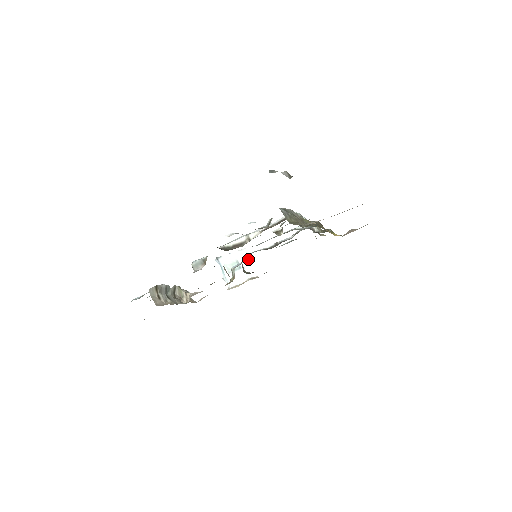
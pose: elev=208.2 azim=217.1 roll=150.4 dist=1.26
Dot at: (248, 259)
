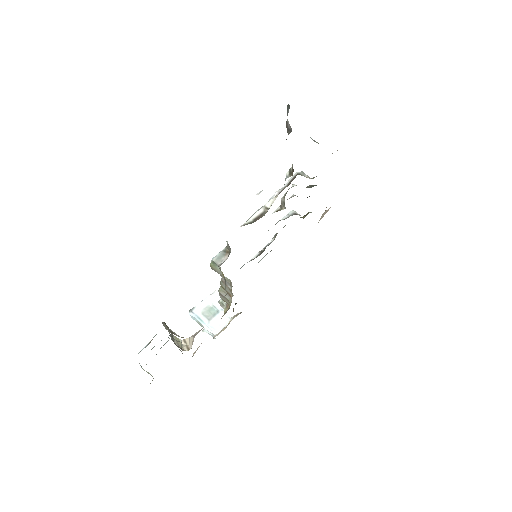
Dot at: occluded
